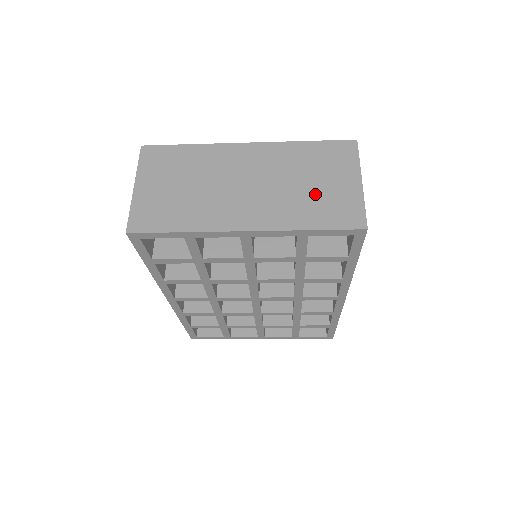
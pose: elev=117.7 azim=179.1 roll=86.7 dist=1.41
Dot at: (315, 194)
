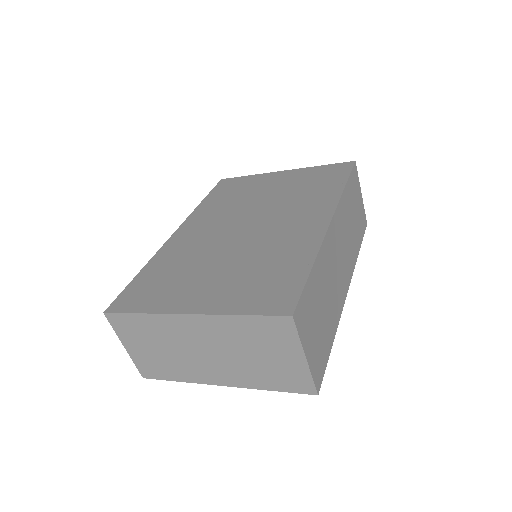
Dot at: (266, 365)
